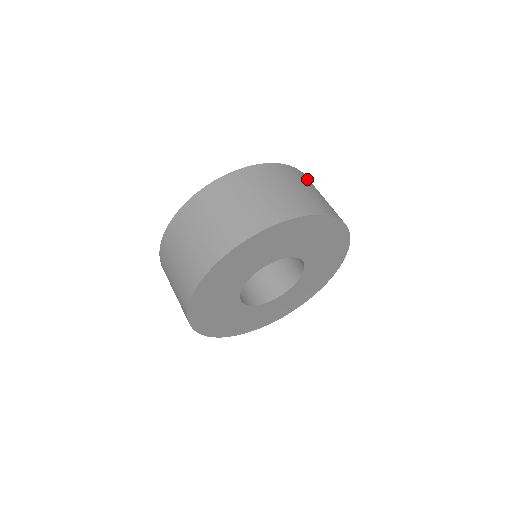
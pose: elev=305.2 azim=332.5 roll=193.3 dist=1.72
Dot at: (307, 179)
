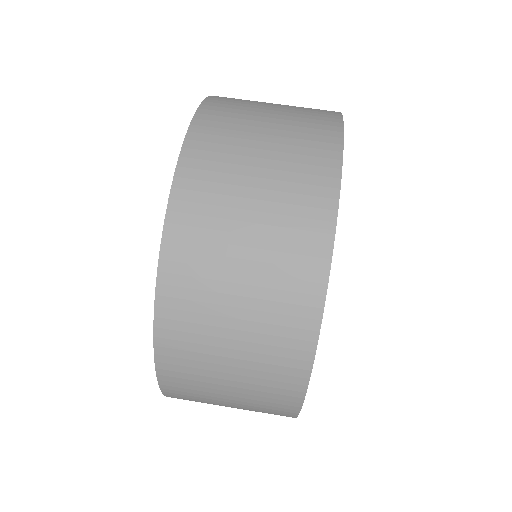
Dot at: (222, 117)
